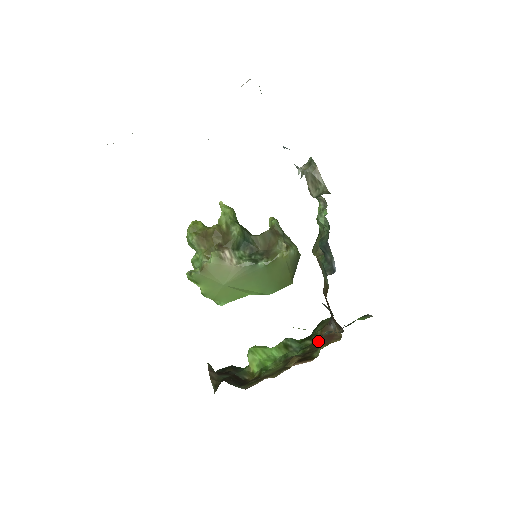
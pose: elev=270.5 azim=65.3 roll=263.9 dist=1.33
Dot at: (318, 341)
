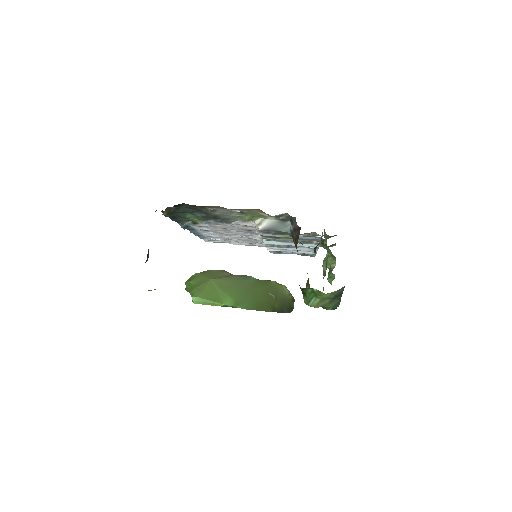
Dot at: occluded
